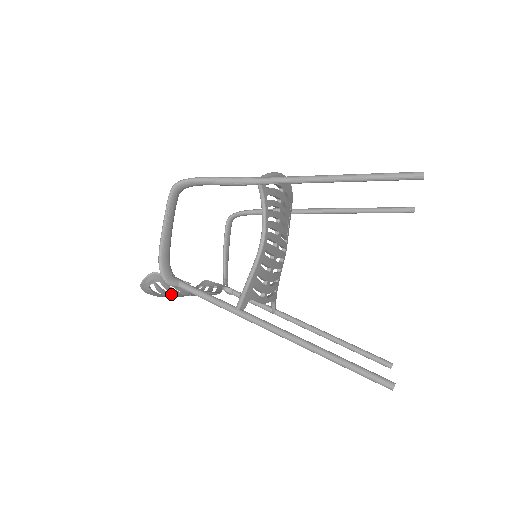
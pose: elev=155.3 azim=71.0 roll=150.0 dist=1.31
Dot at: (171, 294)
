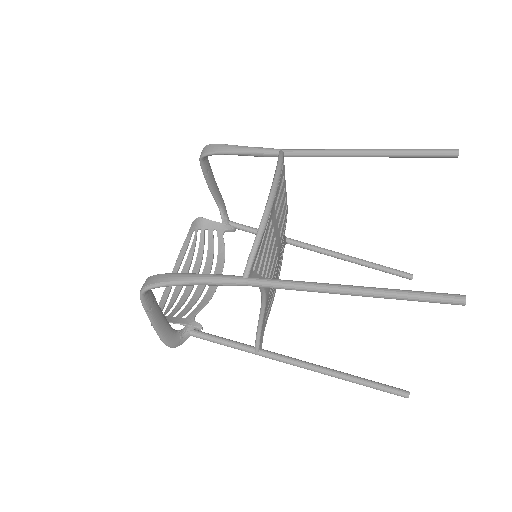
Dot at: (179, 293)
